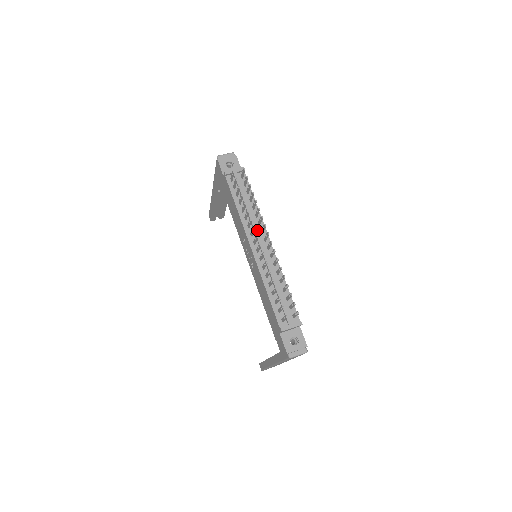
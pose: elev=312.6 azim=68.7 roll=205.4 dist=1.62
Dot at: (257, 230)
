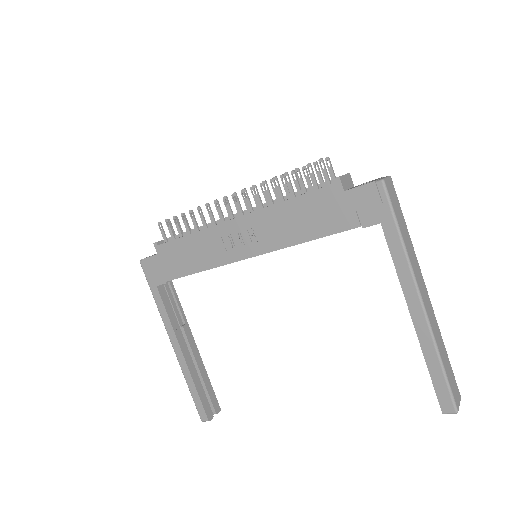
Dot at: (225, 217)
